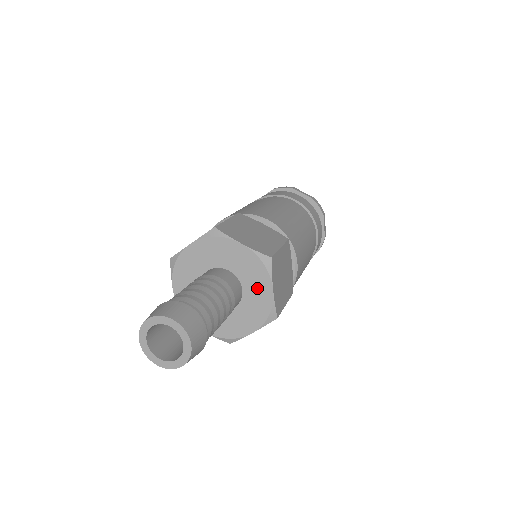
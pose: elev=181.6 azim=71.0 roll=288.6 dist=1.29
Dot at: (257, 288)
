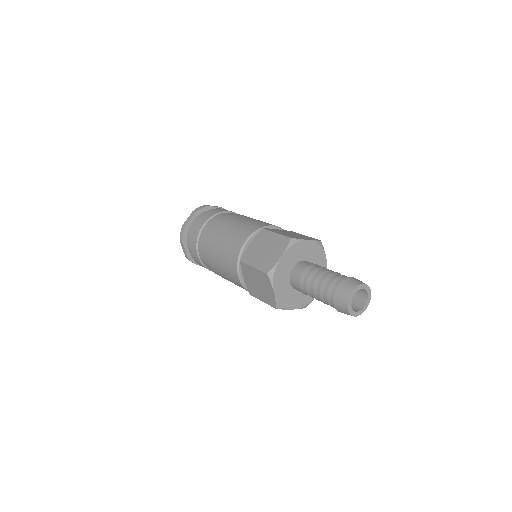
Dot at: (319, 262)
